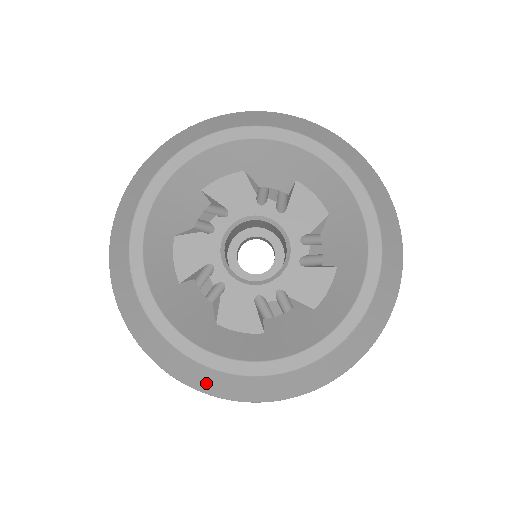
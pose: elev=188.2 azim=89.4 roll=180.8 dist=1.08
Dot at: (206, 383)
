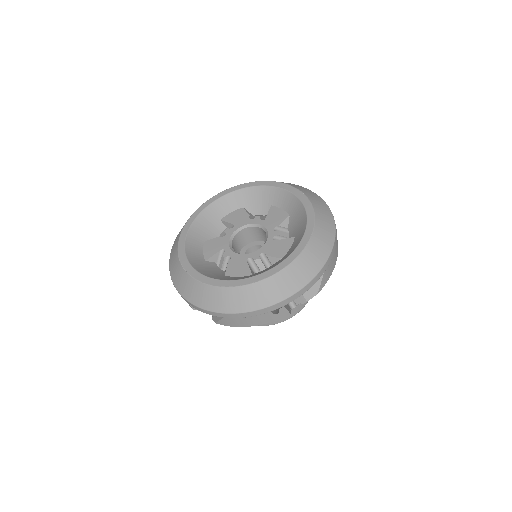
Dot at: (216, 302)
